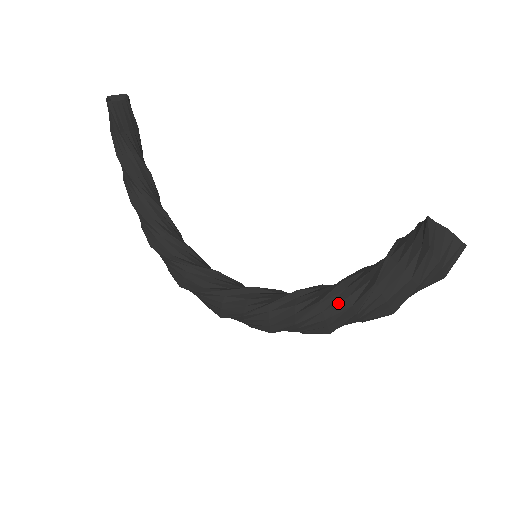
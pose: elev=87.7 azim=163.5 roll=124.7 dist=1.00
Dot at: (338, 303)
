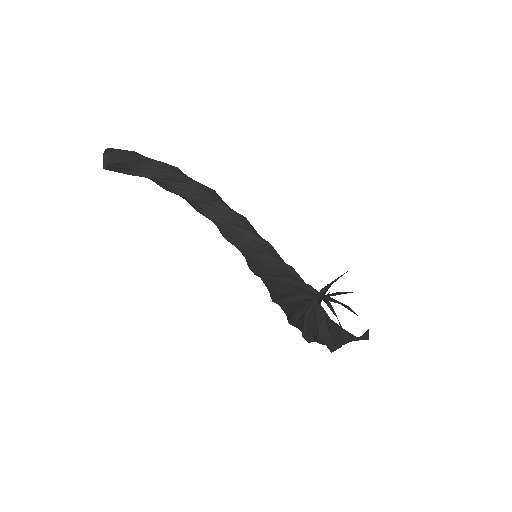
Dot at: occluded
